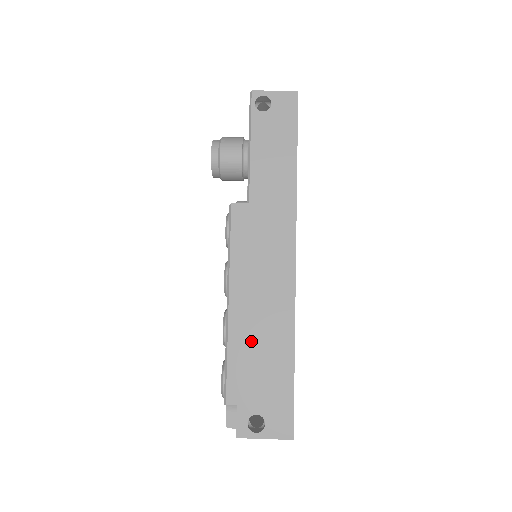
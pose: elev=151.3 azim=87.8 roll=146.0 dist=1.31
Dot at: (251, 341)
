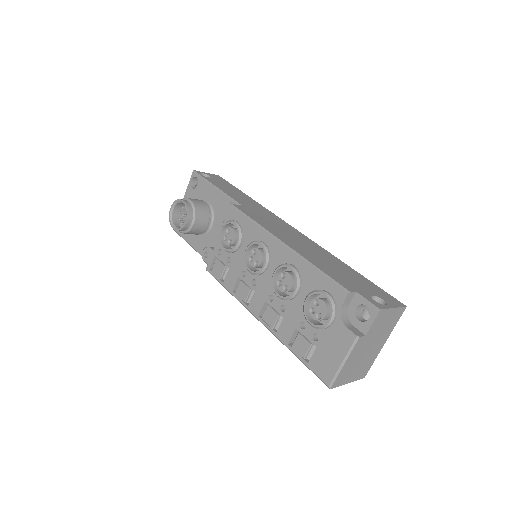
Dot at: (320, 260)
